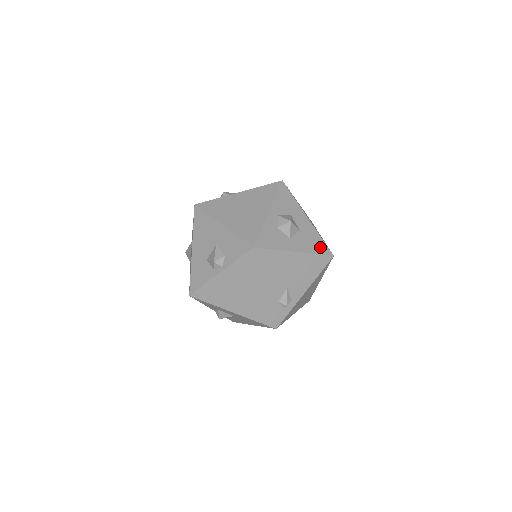
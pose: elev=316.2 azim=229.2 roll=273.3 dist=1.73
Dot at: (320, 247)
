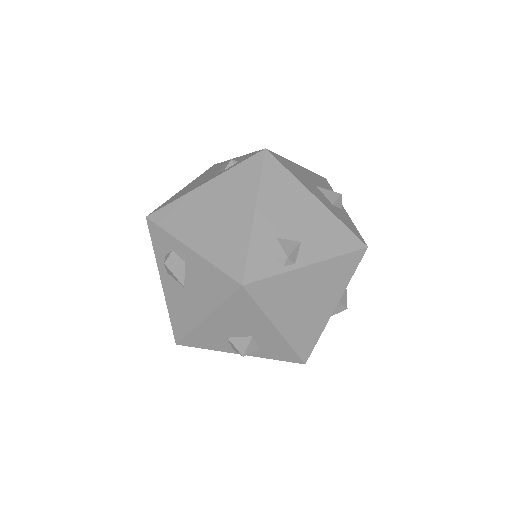
Dot at: occluded
